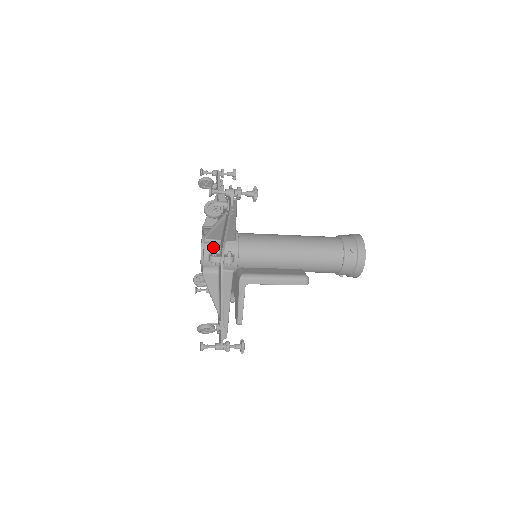
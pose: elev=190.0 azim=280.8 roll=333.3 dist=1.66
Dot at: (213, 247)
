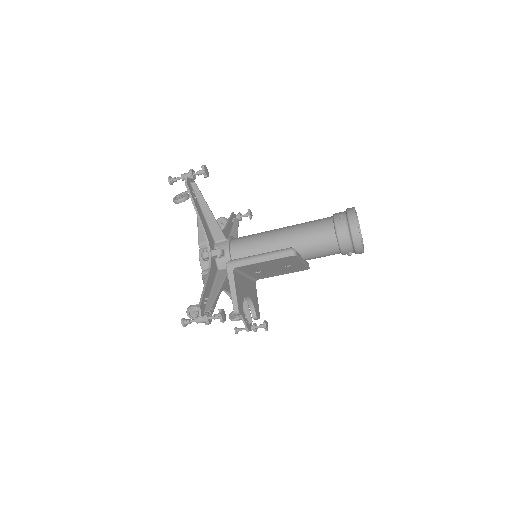
Dot at: occluded
